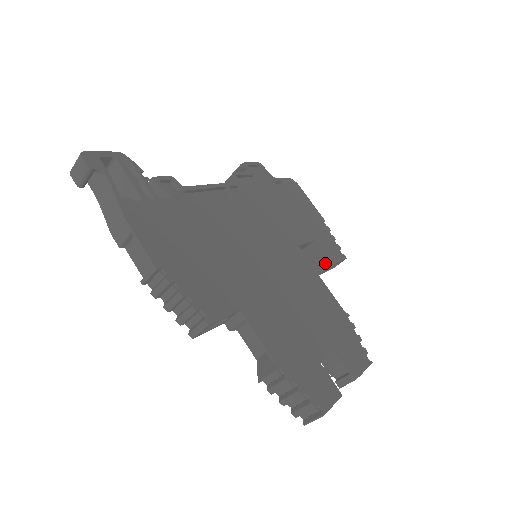
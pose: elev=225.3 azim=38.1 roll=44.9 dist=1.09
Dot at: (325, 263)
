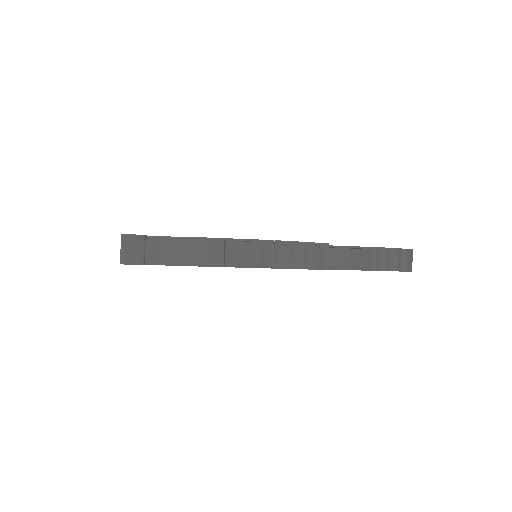
Dot at: occluded
